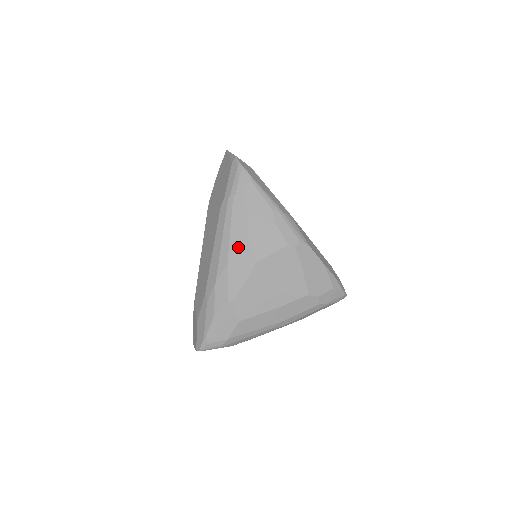
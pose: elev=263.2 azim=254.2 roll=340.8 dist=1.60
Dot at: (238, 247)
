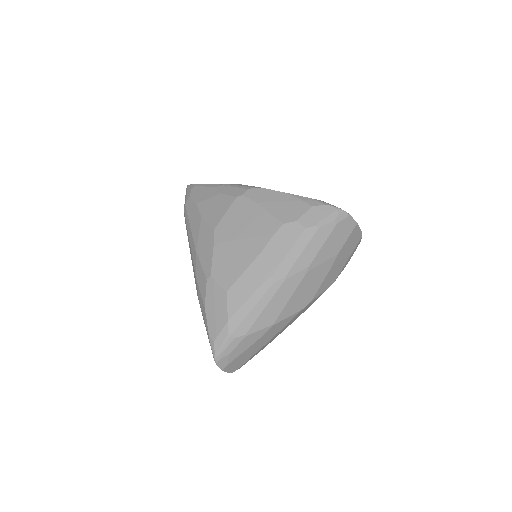
Dot at: (198, 232)
